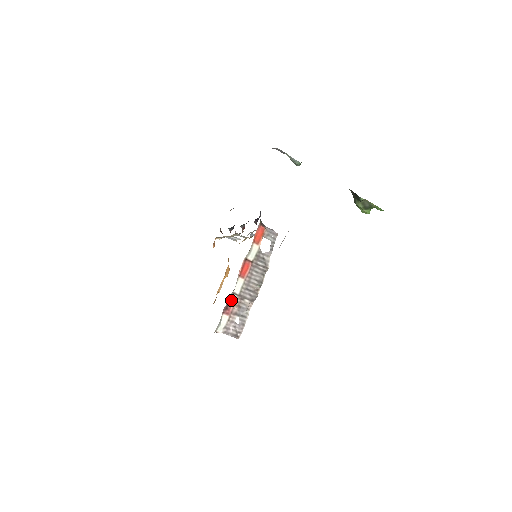
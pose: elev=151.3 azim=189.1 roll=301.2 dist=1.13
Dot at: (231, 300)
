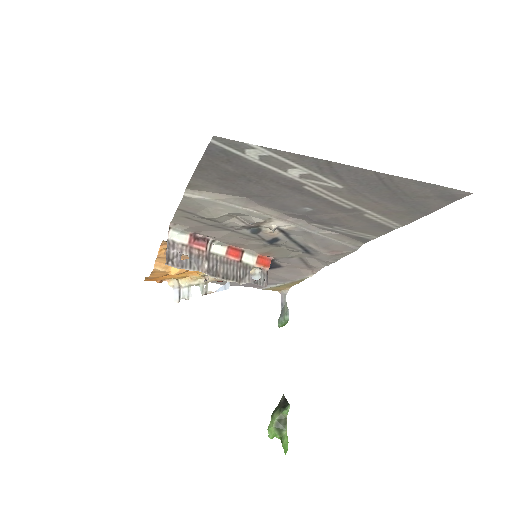
Dot at: (204, 243)
